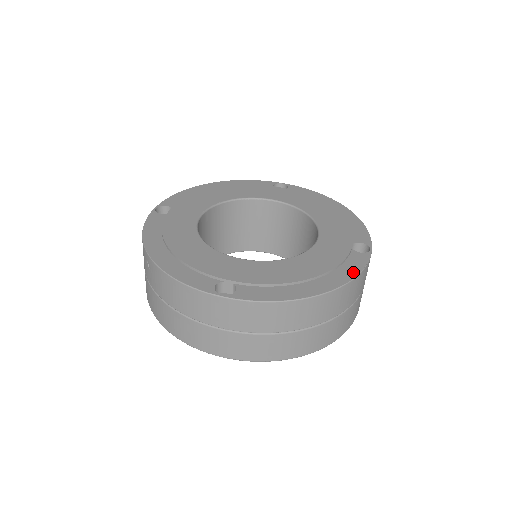
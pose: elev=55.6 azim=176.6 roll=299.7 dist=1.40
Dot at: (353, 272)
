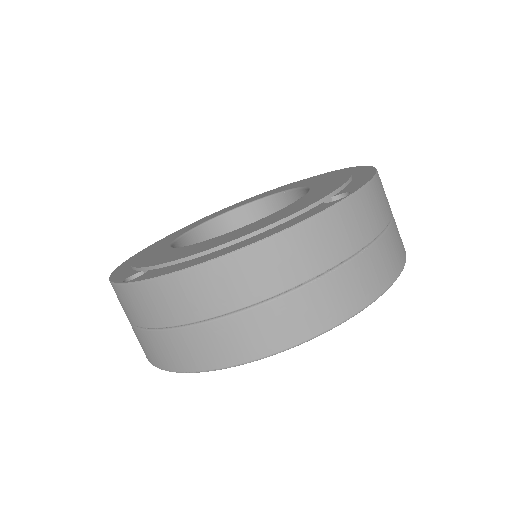
Dot at: (290, 224)
